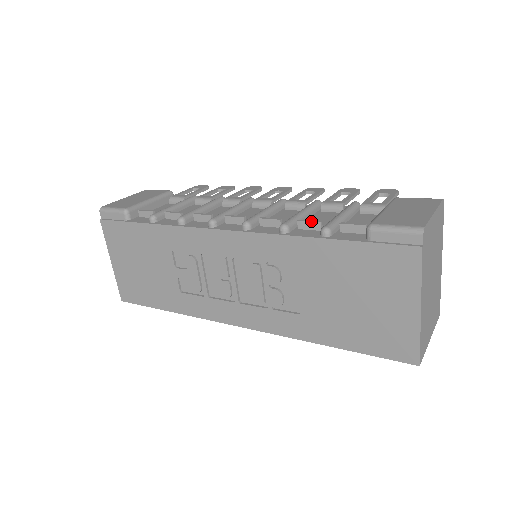
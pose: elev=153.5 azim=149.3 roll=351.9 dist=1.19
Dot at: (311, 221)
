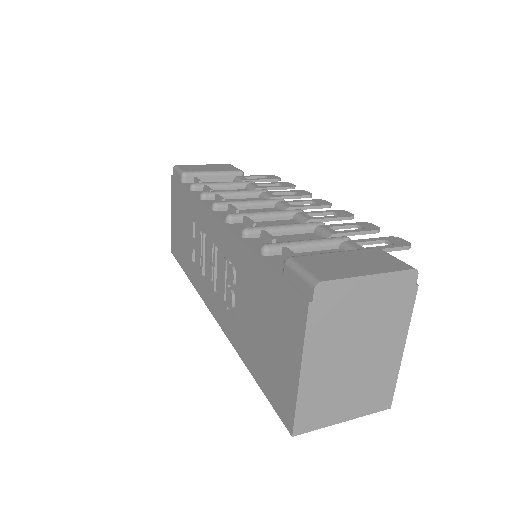
Dot at: (268, 235)
